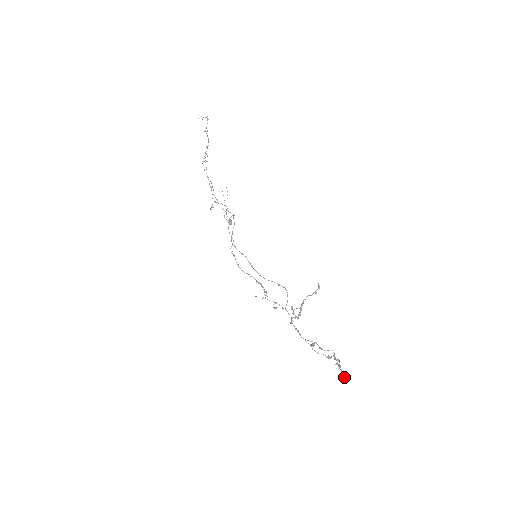
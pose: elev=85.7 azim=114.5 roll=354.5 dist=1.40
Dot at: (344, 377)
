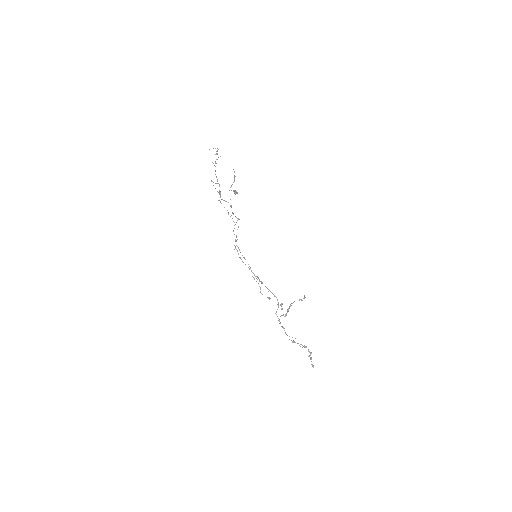
Dot at: occluded
